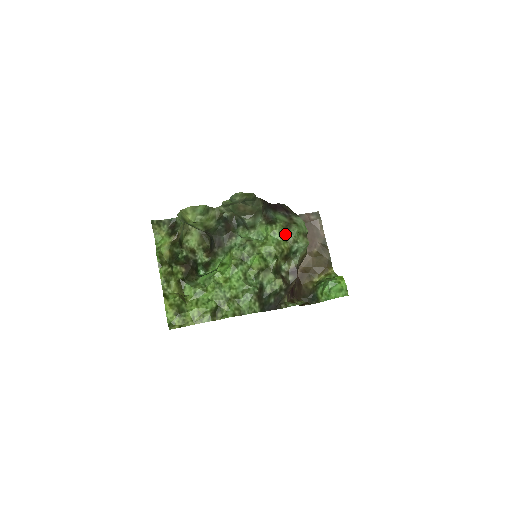
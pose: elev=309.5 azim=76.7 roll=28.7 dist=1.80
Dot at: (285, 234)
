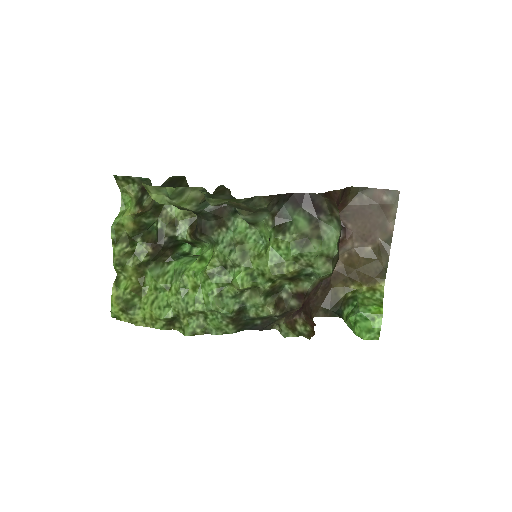
Dot at: (294, 254)
